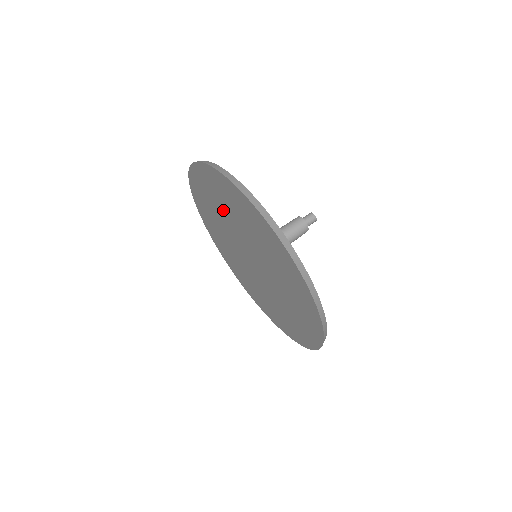
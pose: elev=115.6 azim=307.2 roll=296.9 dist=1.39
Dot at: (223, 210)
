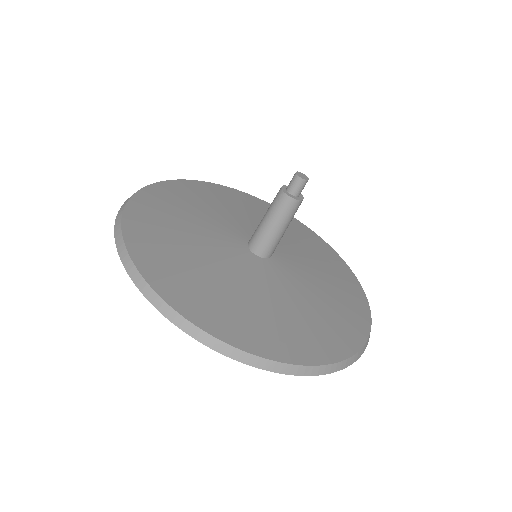
Dot at: occluded
